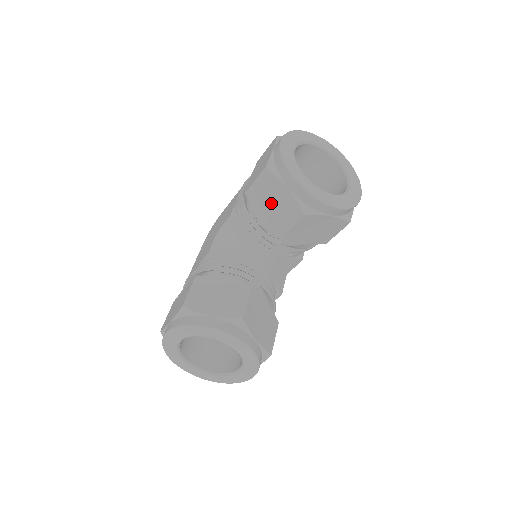
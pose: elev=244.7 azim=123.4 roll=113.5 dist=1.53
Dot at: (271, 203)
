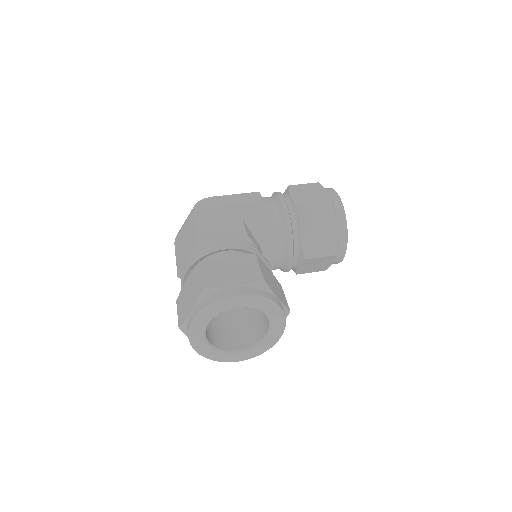
Dot at: (318, 232)
